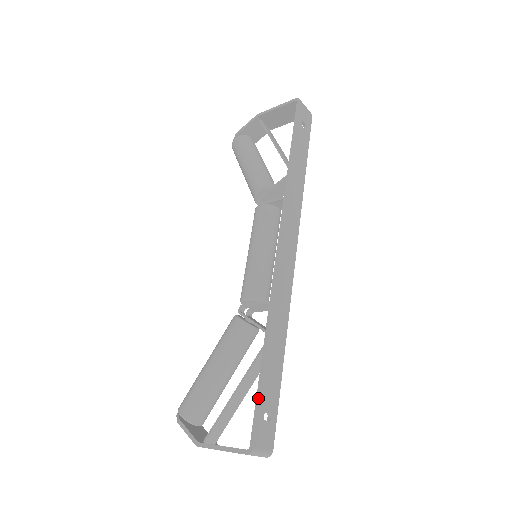
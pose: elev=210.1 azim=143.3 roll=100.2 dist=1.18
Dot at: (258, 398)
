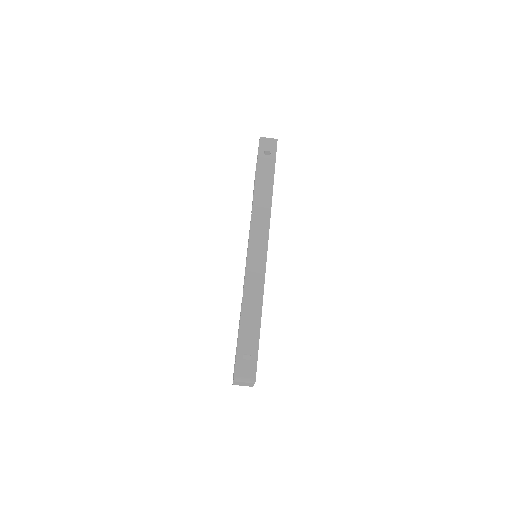
Dot at: (237, 346)
